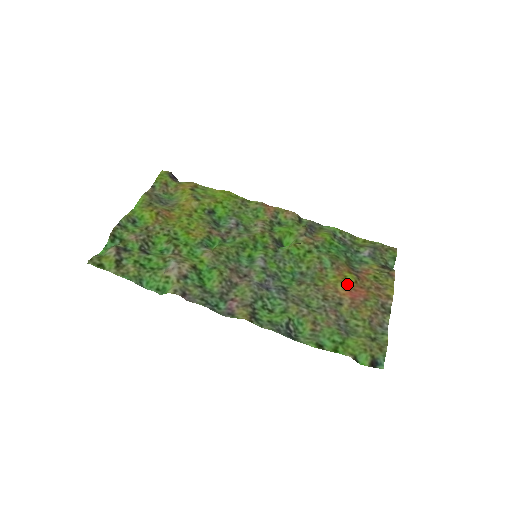
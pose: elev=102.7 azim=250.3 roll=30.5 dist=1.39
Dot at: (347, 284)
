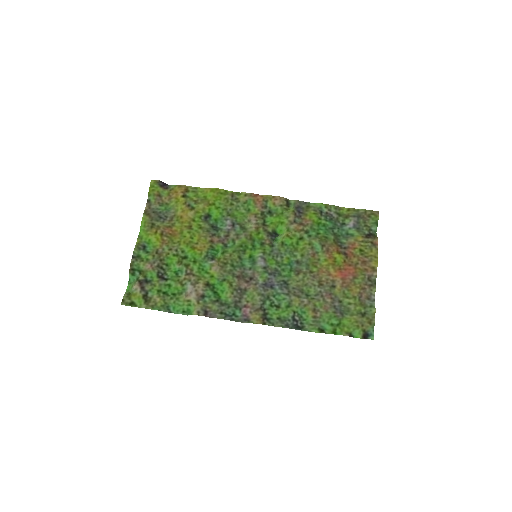
Dot at: (337, 266)
